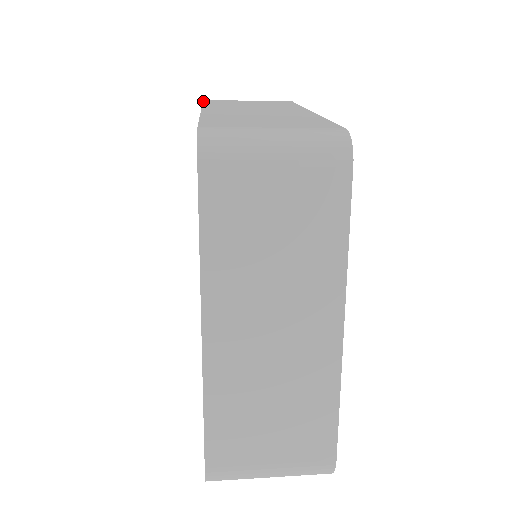
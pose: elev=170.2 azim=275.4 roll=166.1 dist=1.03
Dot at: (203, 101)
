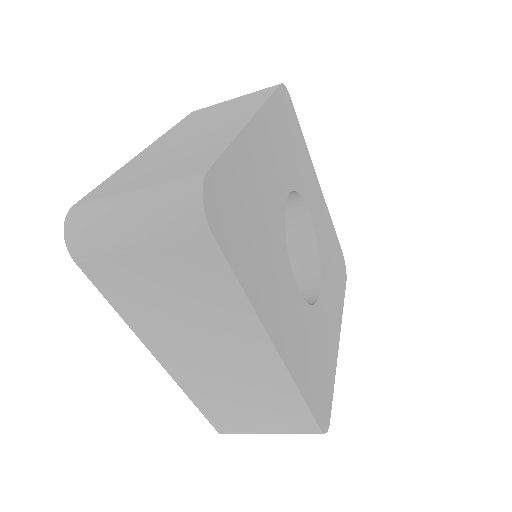
Dot at: occluded
